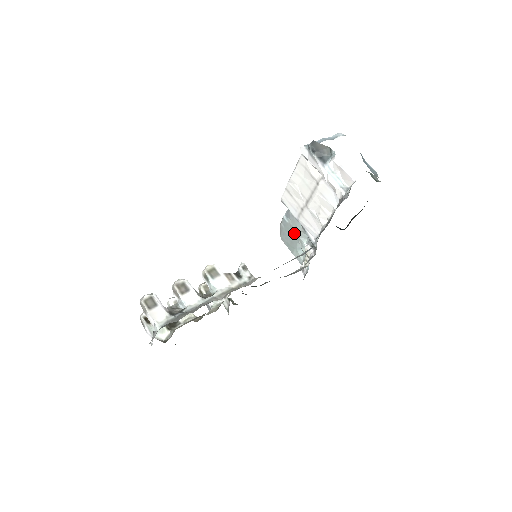
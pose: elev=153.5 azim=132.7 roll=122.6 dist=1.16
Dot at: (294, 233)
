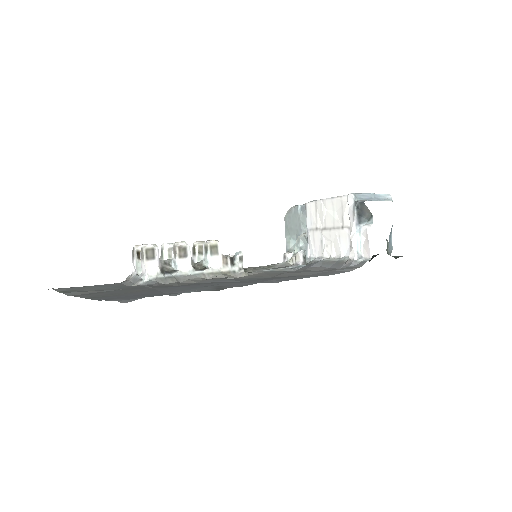
Dot at: (298, 225)
